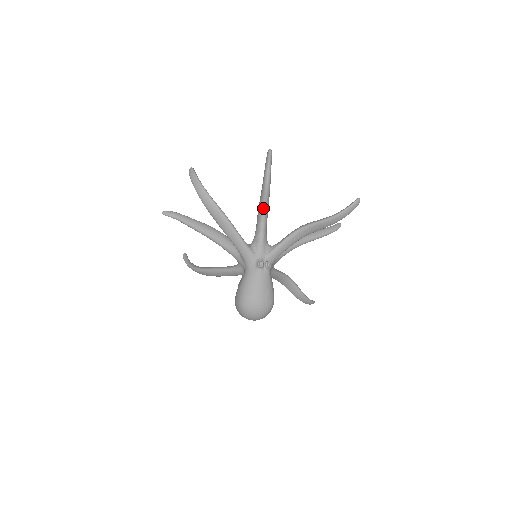
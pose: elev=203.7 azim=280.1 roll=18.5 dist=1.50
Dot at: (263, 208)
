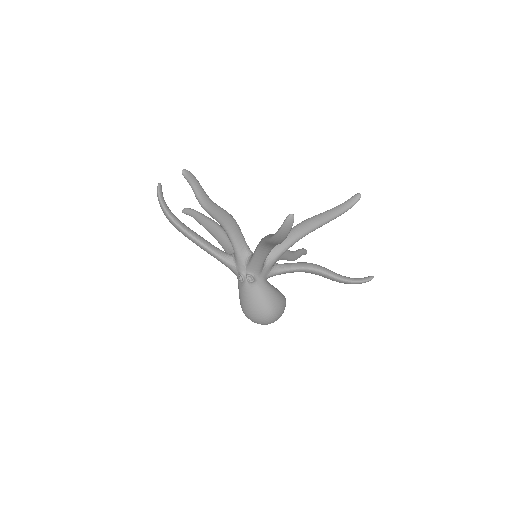
Dot at: (219, 223)
